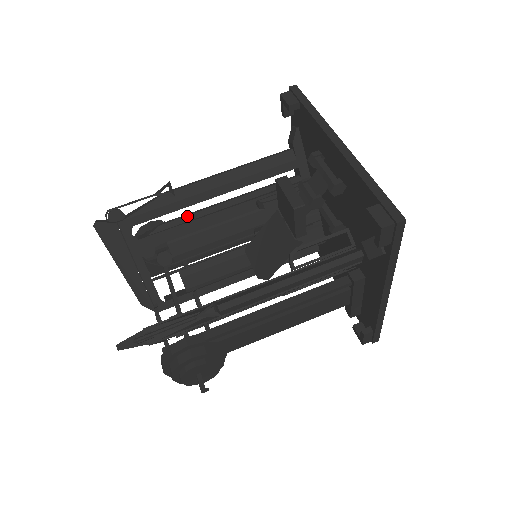
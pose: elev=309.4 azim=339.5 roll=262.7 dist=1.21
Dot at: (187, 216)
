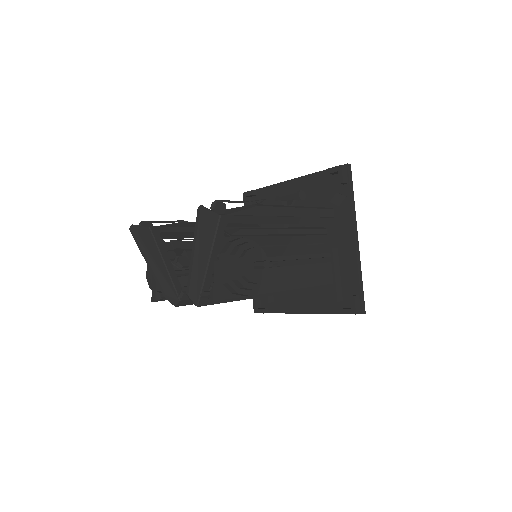
Dot at: occluded
